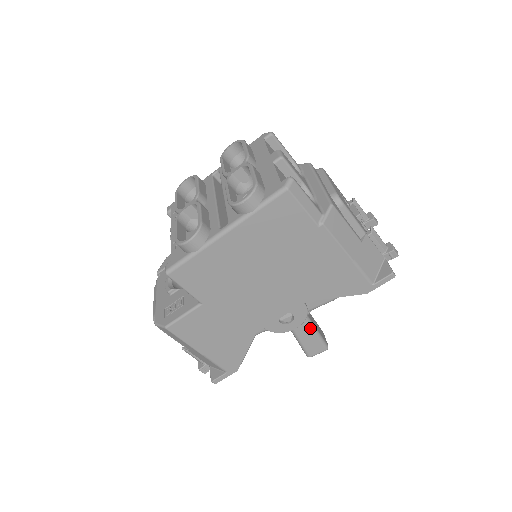
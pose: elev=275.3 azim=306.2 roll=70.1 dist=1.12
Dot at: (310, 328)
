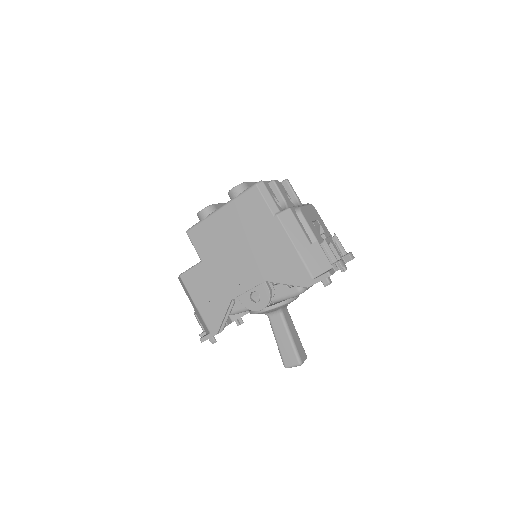
Dot at: (286, 334)
